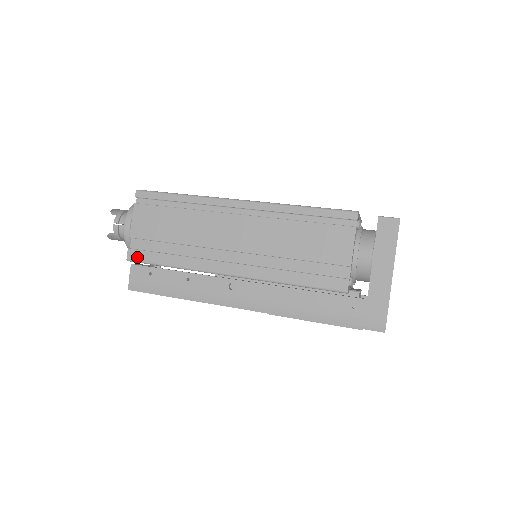
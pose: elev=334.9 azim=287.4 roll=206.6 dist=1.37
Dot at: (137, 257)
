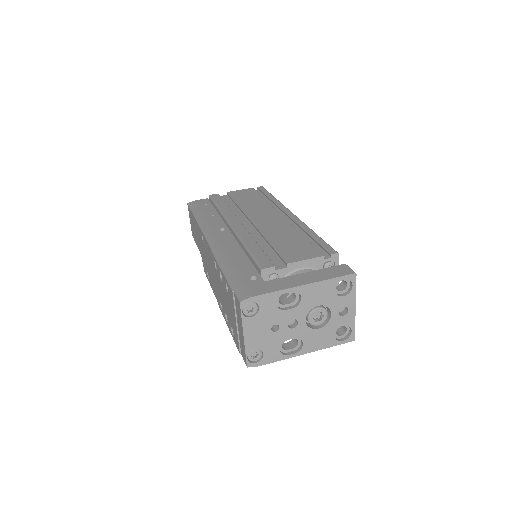
Dot at: (215, 197)
